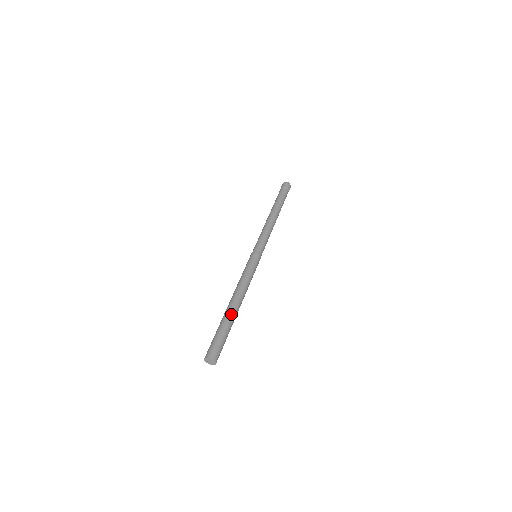
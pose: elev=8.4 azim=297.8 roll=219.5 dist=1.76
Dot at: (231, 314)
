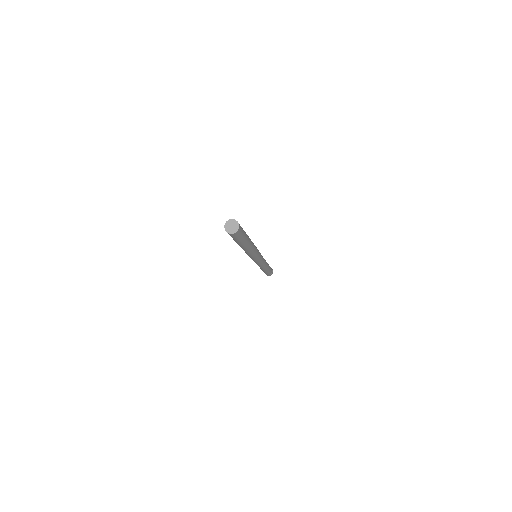
Dot at: occluded
